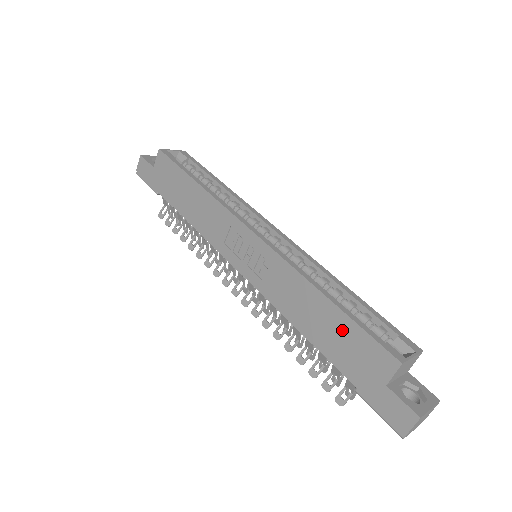
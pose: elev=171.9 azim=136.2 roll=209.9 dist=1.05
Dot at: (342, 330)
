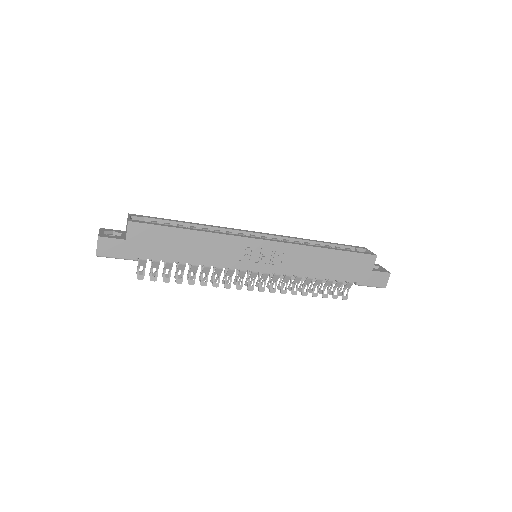
Dot at: (343, 260)
